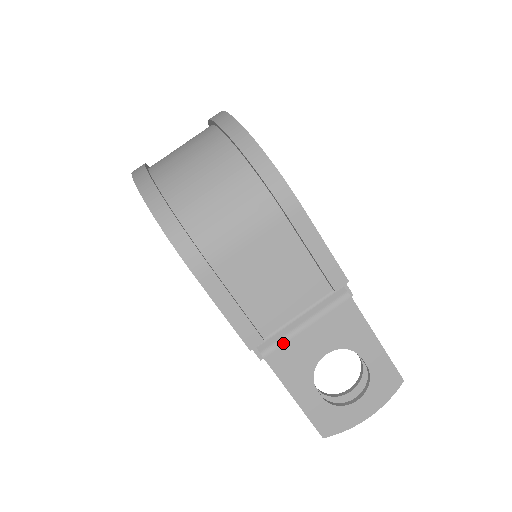
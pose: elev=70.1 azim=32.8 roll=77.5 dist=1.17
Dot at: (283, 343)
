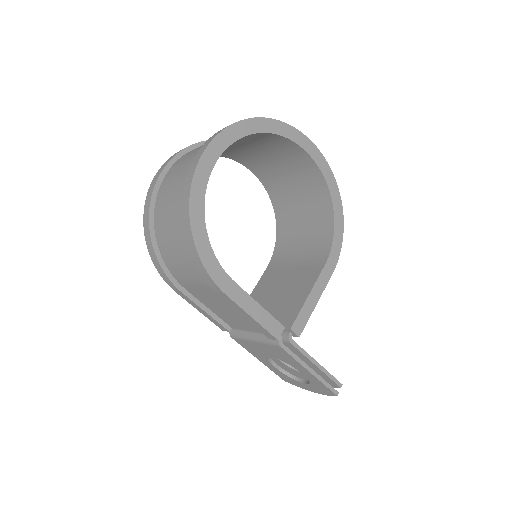
Dot at: (241, 339)
